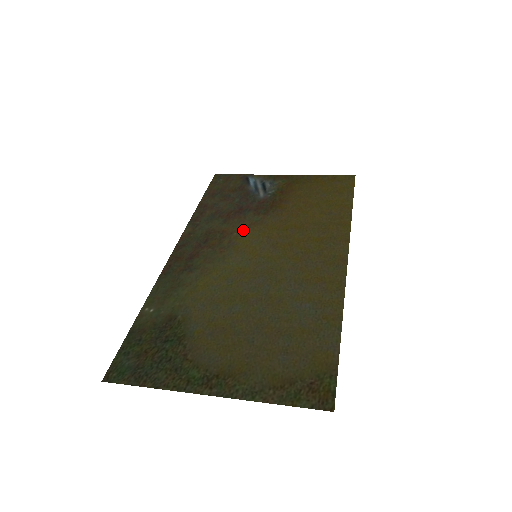
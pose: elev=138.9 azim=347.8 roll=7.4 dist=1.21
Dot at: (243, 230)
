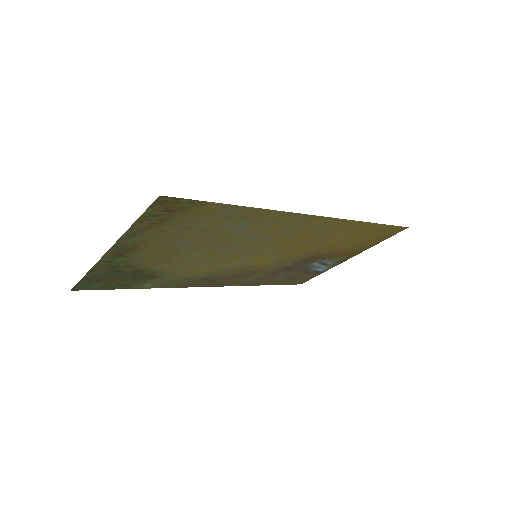
Dot at: (270, 265)
